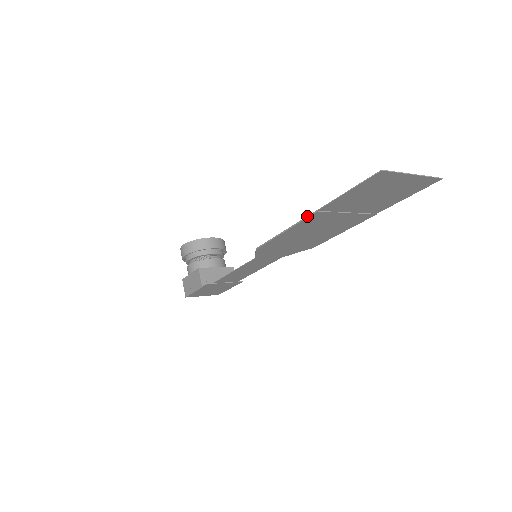
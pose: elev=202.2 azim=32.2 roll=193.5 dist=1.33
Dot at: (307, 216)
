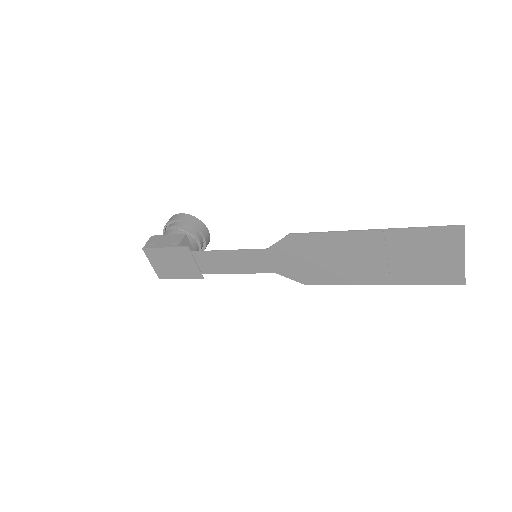
Dot at: (370, 229)
